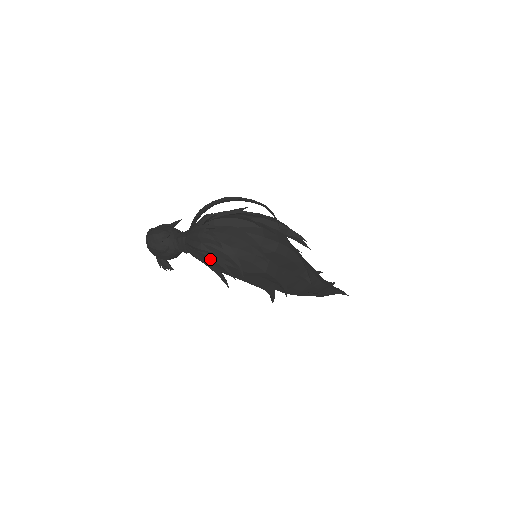
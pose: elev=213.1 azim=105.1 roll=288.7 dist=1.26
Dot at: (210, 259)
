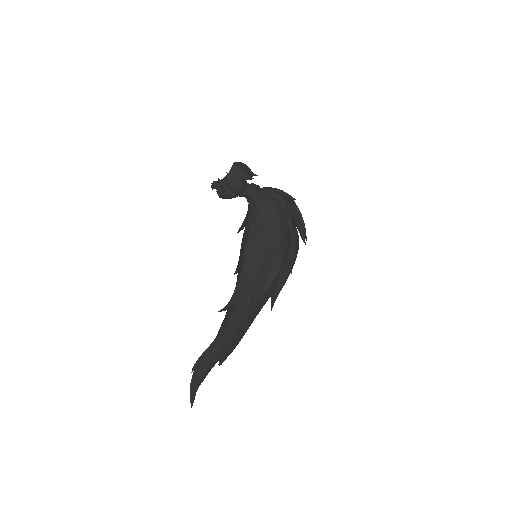
Dot at: (276, 209)
